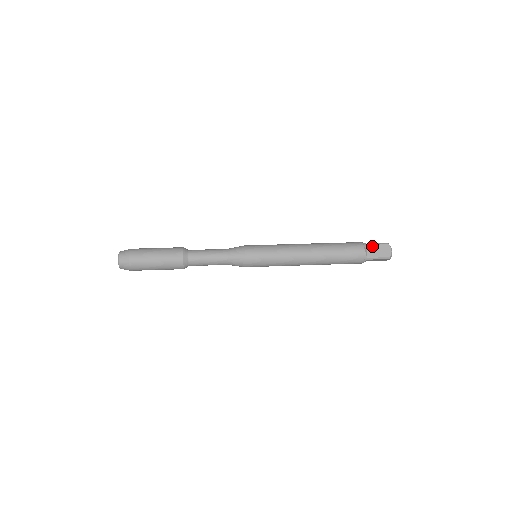
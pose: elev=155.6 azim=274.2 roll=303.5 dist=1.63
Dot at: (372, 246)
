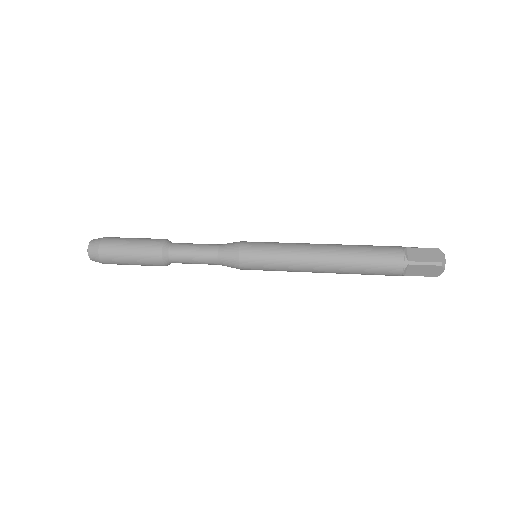
Dot at: (415, 249)
